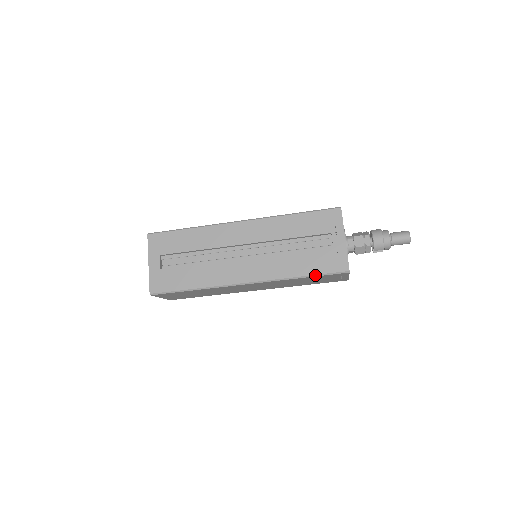
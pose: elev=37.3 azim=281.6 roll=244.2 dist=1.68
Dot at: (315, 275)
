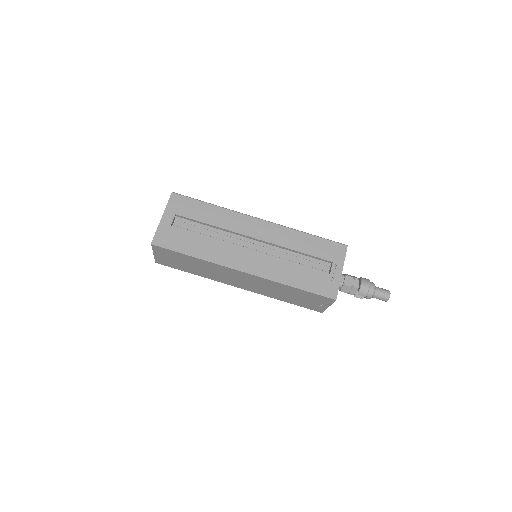
Dot at: (307, 290)
